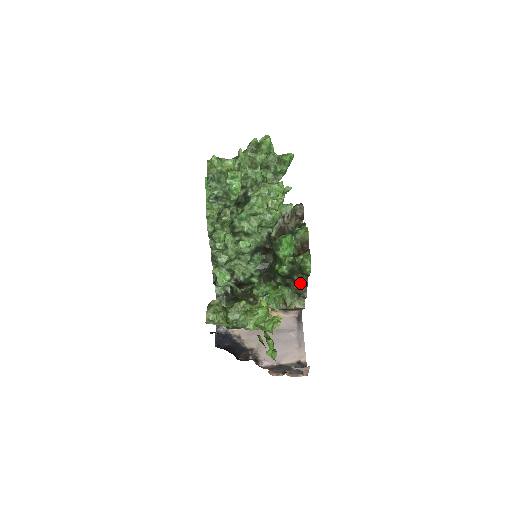
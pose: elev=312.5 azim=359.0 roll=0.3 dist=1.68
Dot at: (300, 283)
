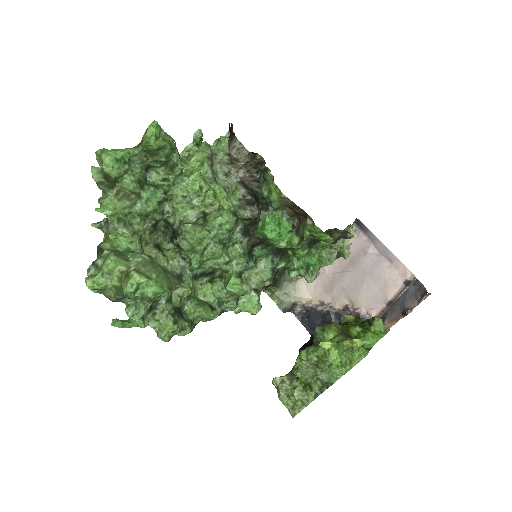
Dot at: (332, 234)
